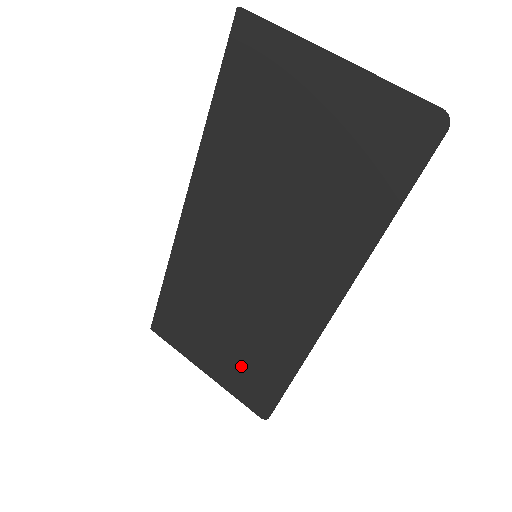
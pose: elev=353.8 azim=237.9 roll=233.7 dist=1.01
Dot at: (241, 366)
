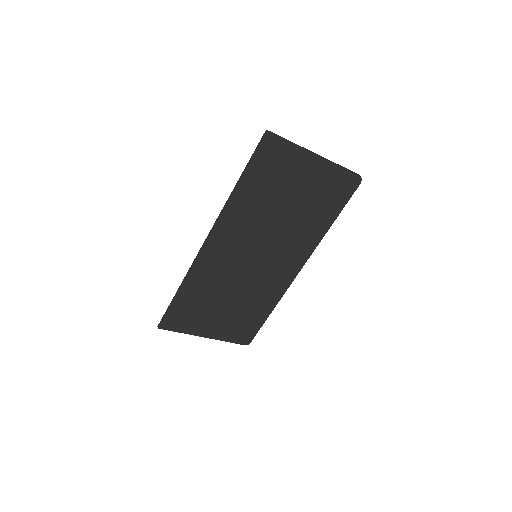
Dot at: (236, 321)
